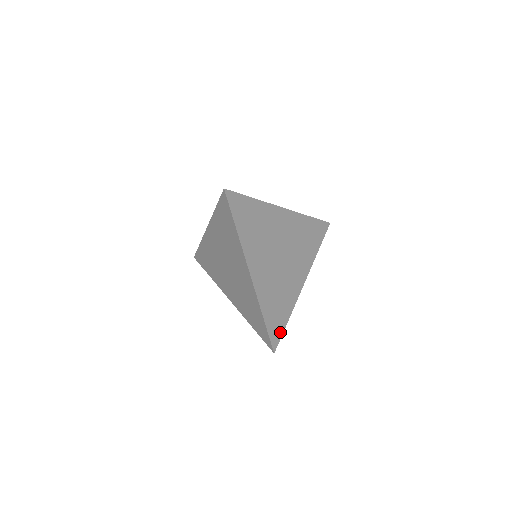
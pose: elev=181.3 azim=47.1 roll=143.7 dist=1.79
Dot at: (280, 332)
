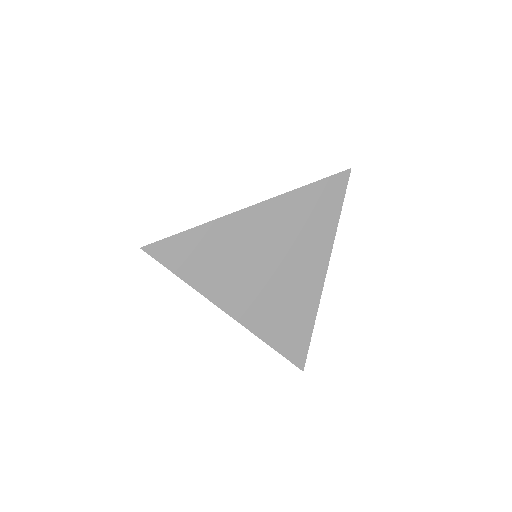
Dot at: (304, 347)
